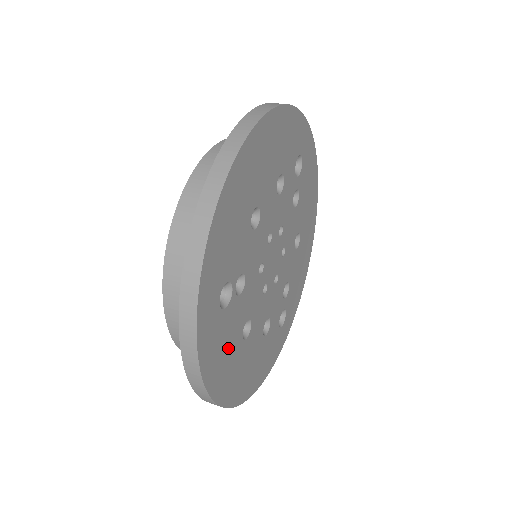
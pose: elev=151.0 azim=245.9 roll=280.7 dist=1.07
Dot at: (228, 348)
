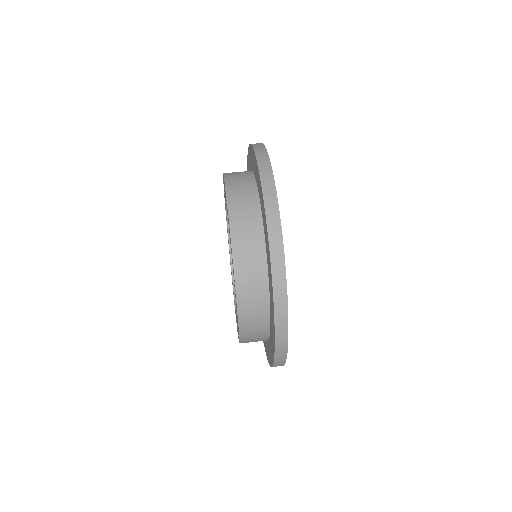
Dot at: occluded
